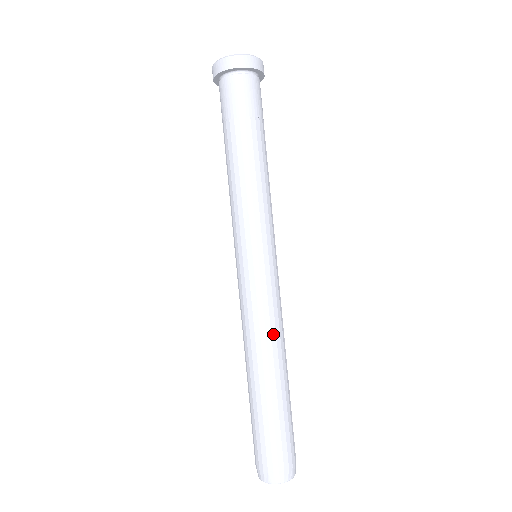
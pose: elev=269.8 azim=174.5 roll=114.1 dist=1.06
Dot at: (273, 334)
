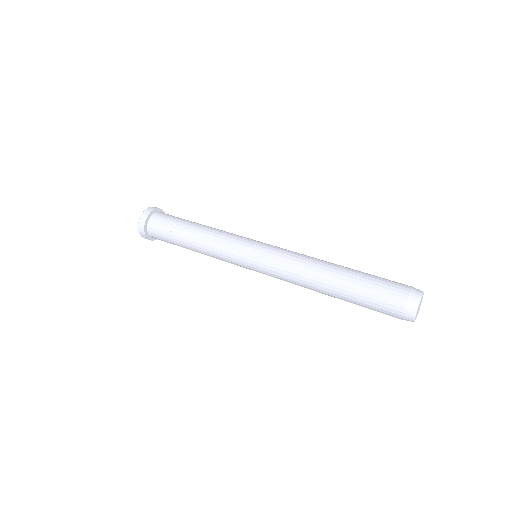
Dot at: (309, 258)
